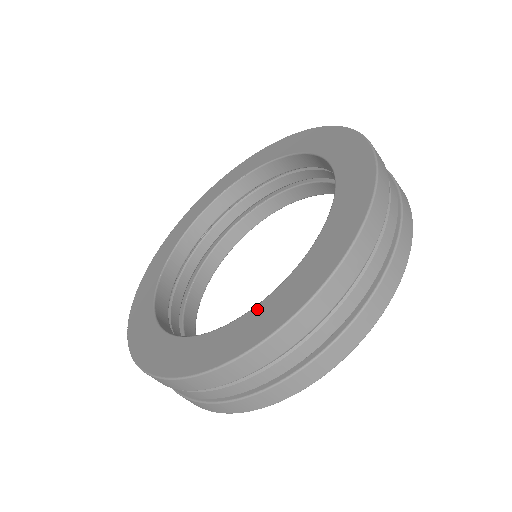
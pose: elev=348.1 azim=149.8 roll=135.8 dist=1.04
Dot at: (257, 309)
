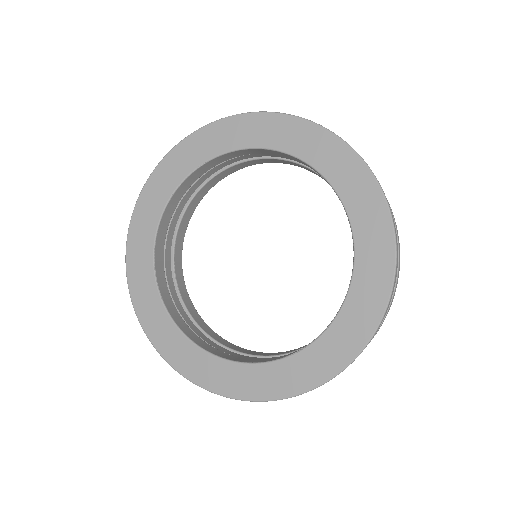
Dot at: (321, 342)
